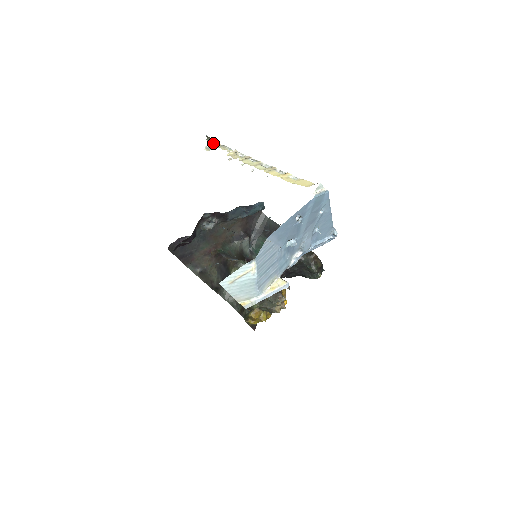
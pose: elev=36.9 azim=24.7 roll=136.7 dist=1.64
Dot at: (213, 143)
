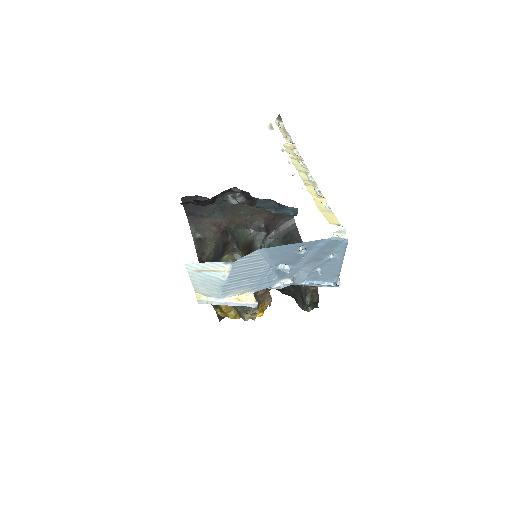
Dot at: (280, 125)
